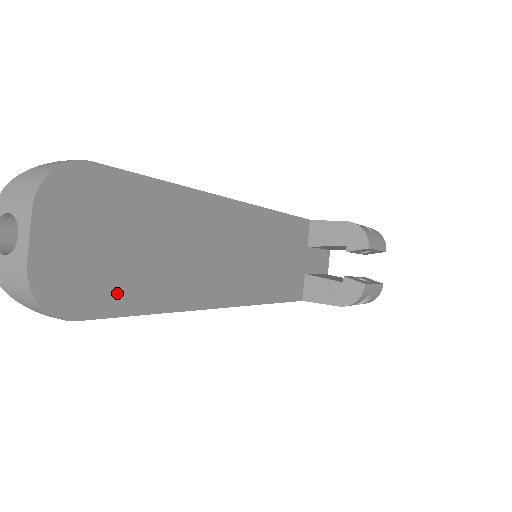
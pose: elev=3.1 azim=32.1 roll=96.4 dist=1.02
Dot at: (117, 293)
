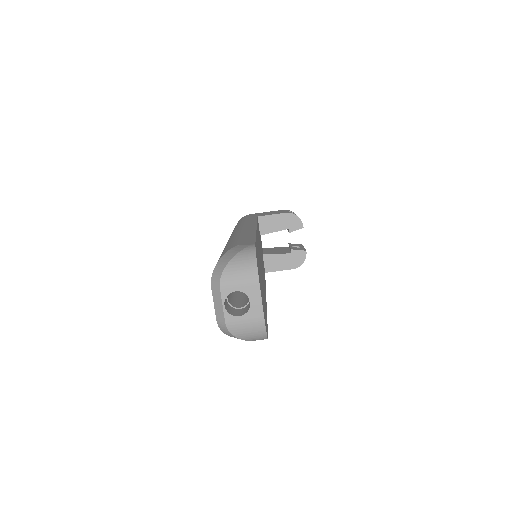
Dot at: occluded
